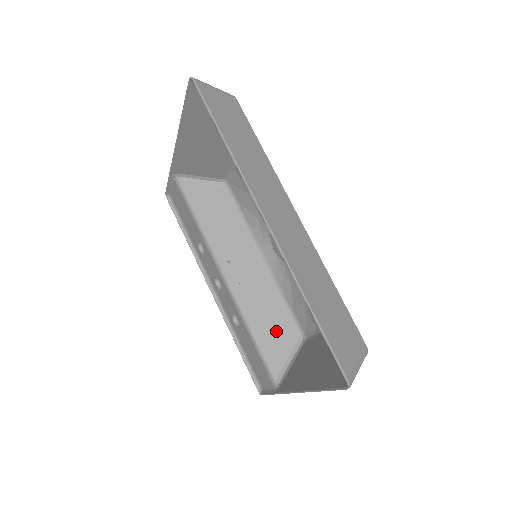
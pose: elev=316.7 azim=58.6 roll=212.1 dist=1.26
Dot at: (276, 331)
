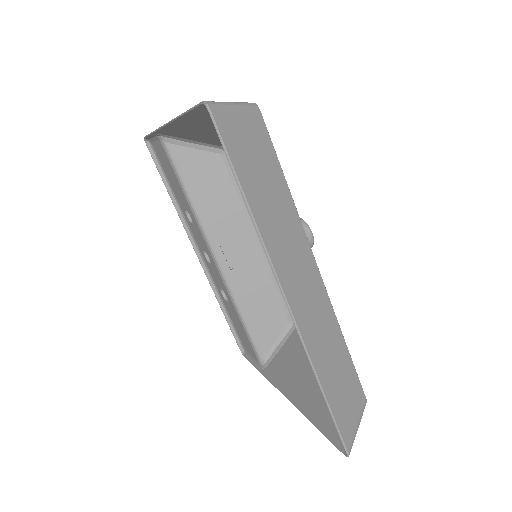
Dot at: (267, 316)
